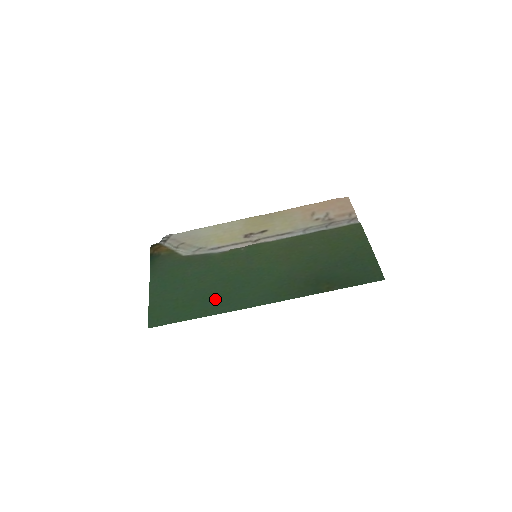
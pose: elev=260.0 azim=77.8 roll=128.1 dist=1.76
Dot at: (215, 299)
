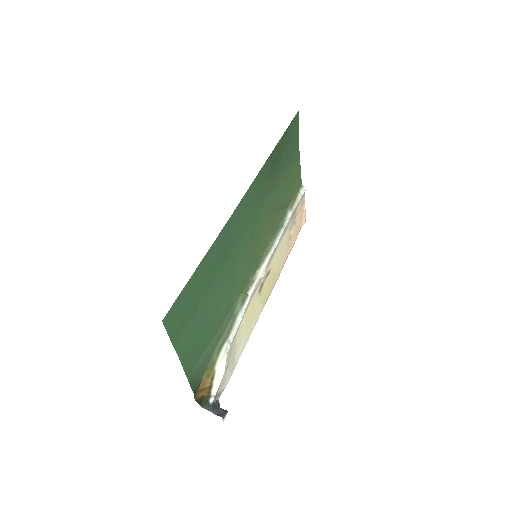
Dot at: (220, 258)
